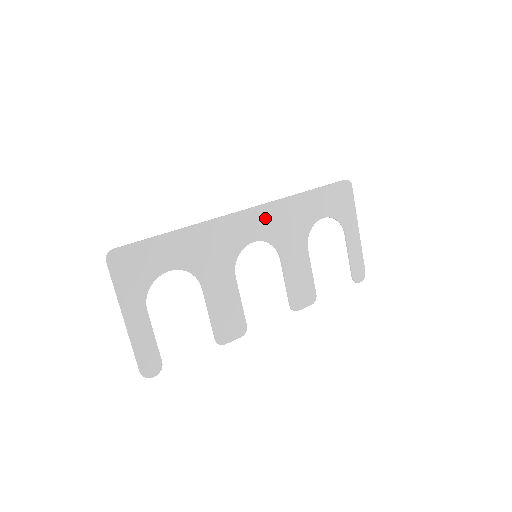
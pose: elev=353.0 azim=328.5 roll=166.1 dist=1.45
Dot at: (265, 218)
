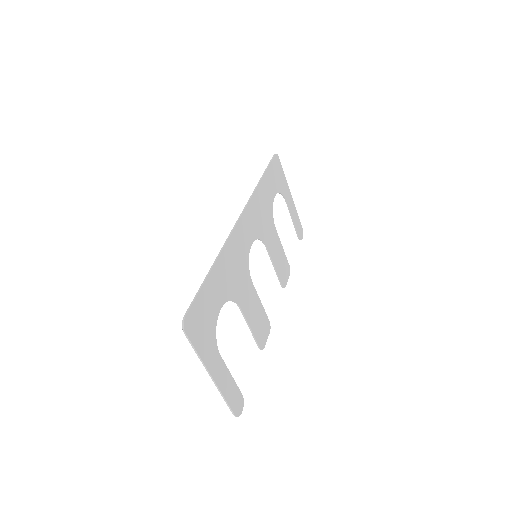
Dot at: (251, 218)
